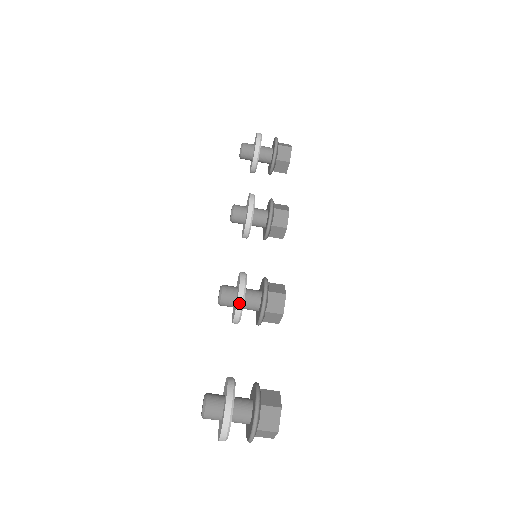
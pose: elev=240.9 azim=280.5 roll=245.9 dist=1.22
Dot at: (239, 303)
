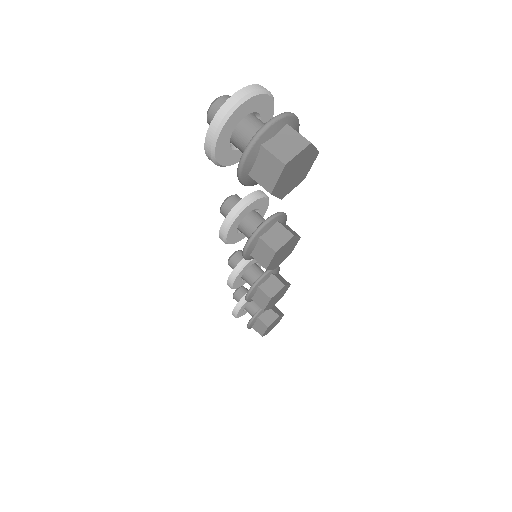
Dot at: (261, 192)
